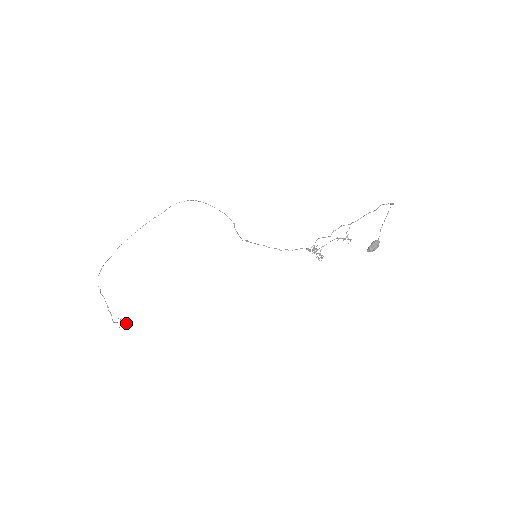
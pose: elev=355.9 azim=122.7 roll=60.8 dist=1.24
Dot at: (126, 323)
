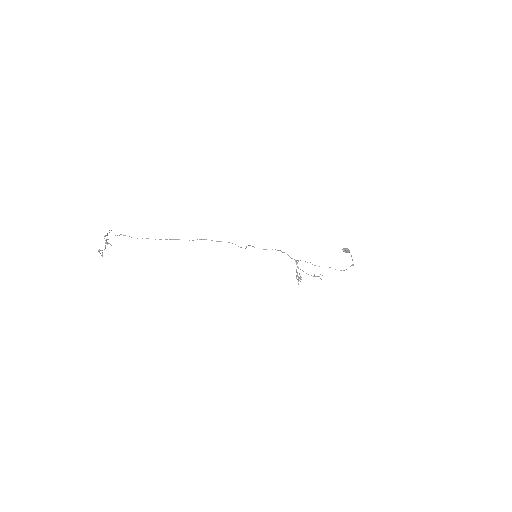
Dot at: occluded
